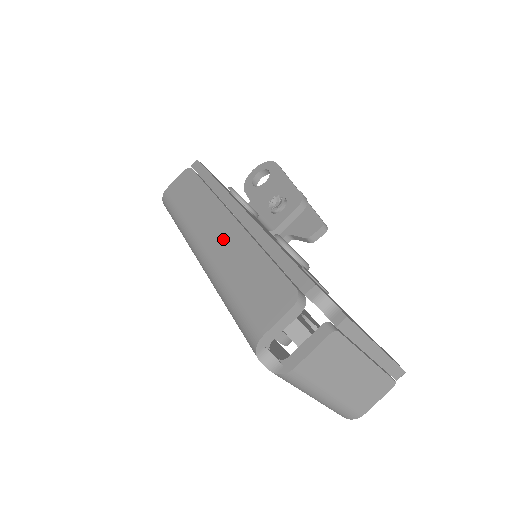
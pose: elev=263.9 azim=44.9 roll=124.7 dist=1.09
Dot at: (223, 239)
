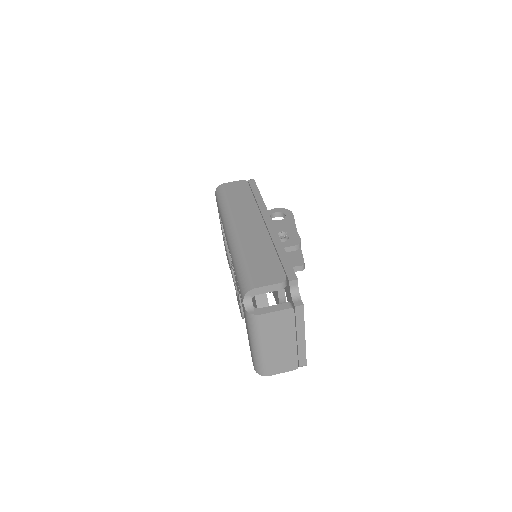
Dot at: (252, 231)
